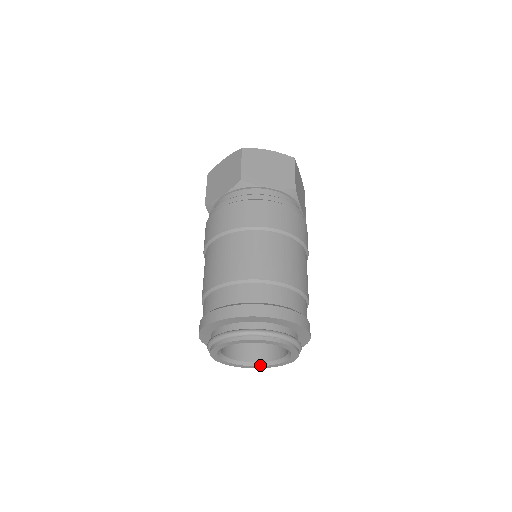
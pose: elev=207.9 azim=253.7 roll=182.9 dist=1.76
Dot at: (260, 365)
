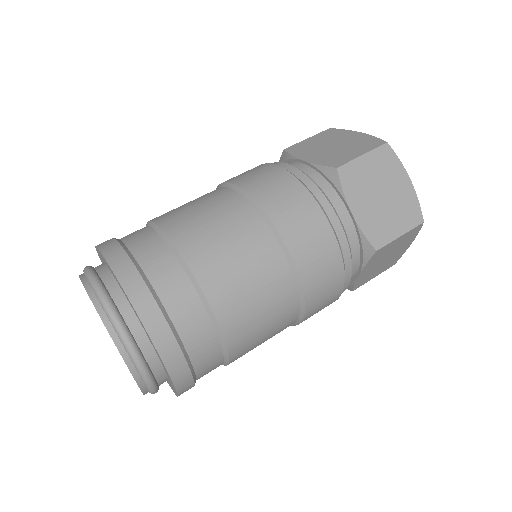
Dot at: occluded
